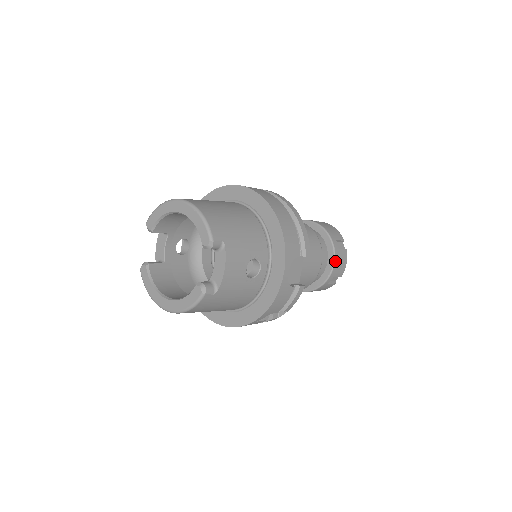
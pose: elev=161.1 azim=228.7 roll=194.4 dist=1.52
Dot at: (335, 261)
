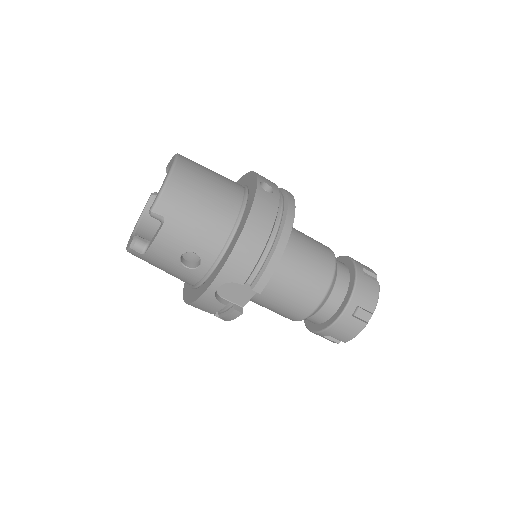
Dot at: (336, 322)
